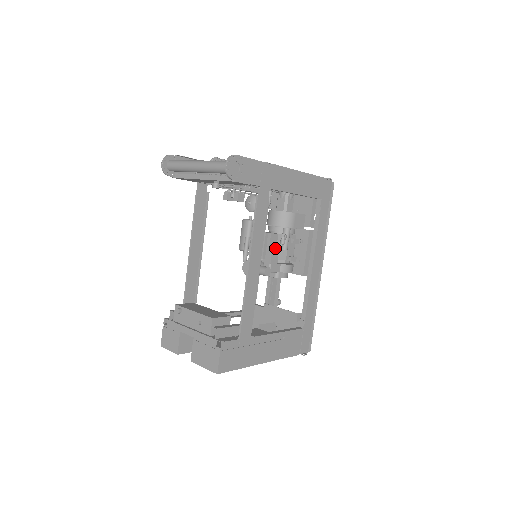
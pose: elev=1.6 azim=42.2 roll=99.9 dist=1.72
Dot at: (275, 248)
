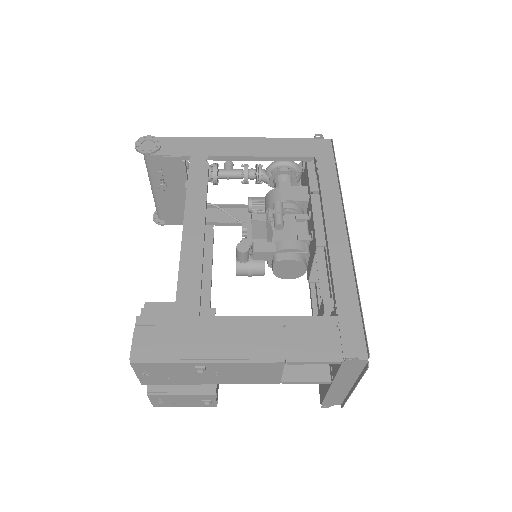
Dot at: (262, 227)
